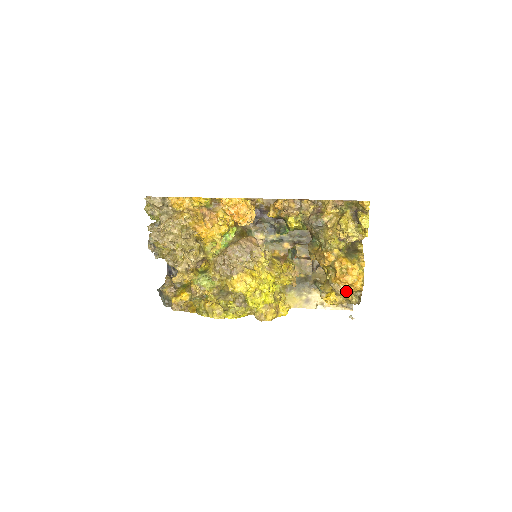
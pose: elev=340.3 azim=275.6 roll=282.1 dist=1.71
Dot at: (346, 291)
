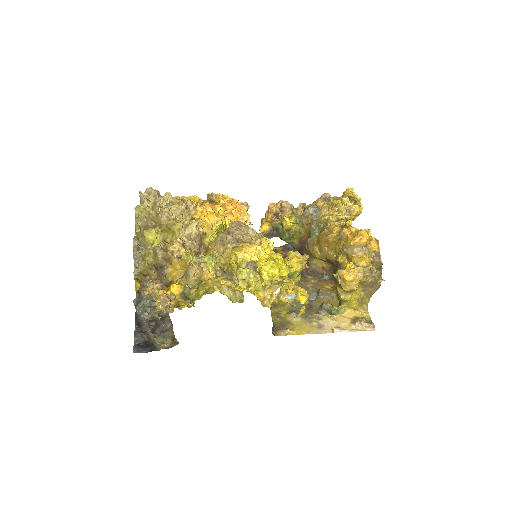
Dot at: (365, 247)
